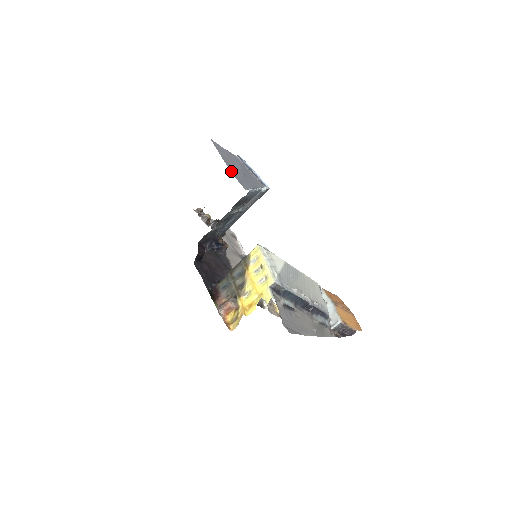
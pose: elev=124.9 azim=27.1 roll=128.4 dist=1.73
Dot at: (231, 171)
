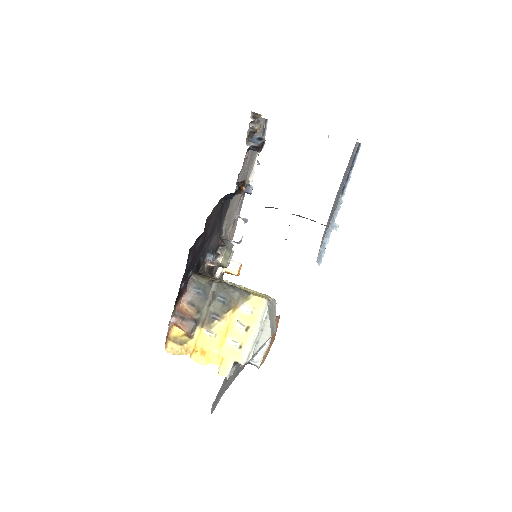
Dot at: occluded
